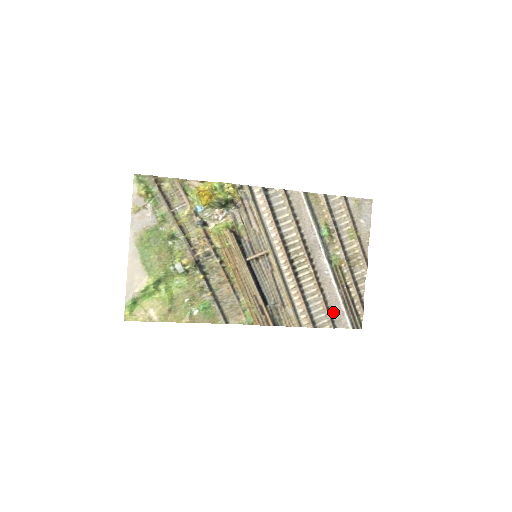
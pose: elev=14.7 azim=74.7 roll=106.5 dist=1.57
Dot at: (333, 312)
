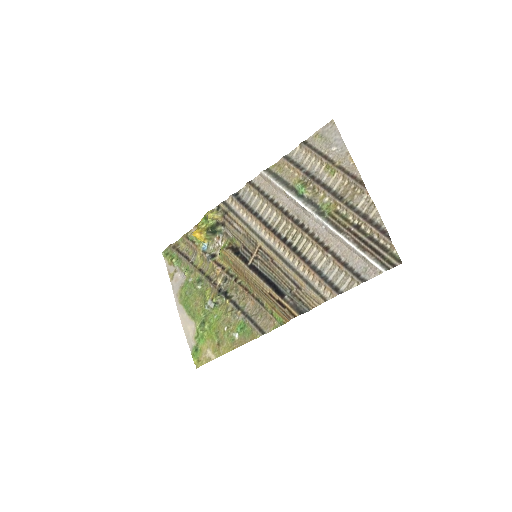
Dot at: (353, 265)
